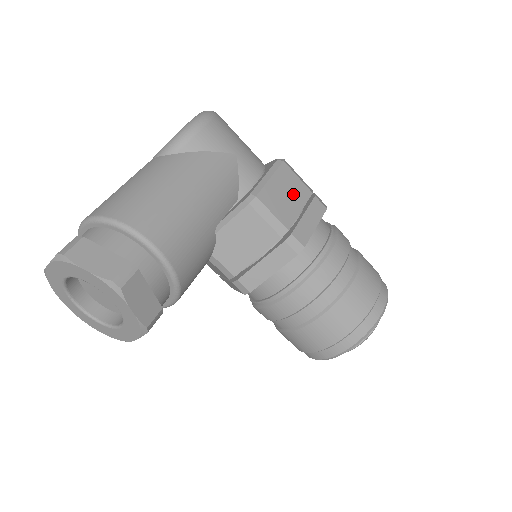
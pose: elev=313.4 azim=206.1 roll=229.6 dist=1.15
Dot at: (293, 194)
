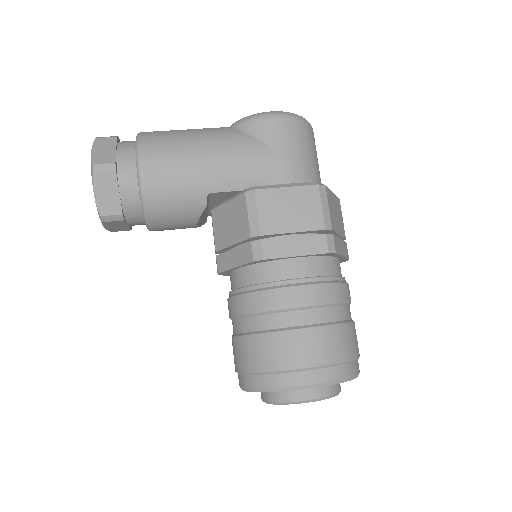
Dot at: (299, 215)
